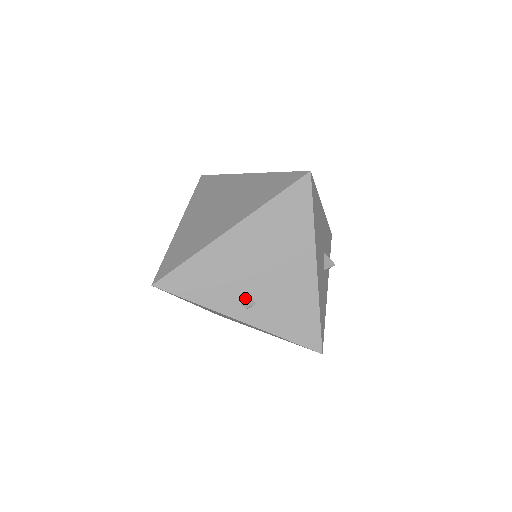
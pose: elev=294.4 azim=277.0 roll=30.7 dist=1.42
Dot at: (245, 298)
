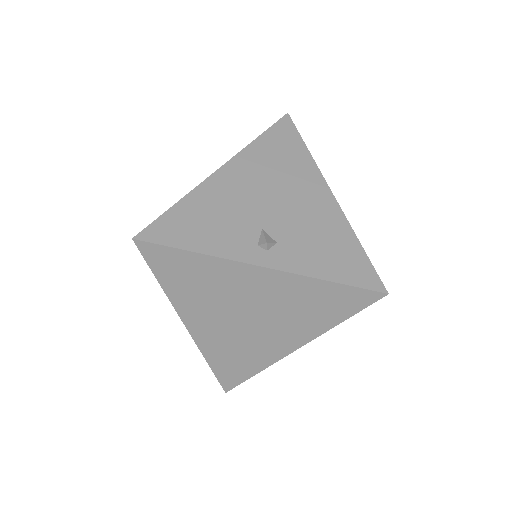
Dot at: (261, 236)
